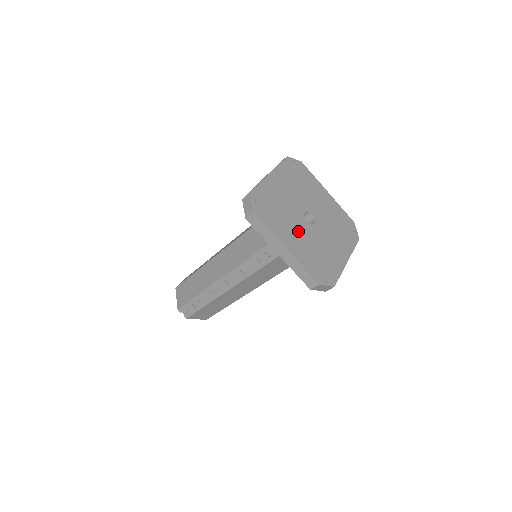
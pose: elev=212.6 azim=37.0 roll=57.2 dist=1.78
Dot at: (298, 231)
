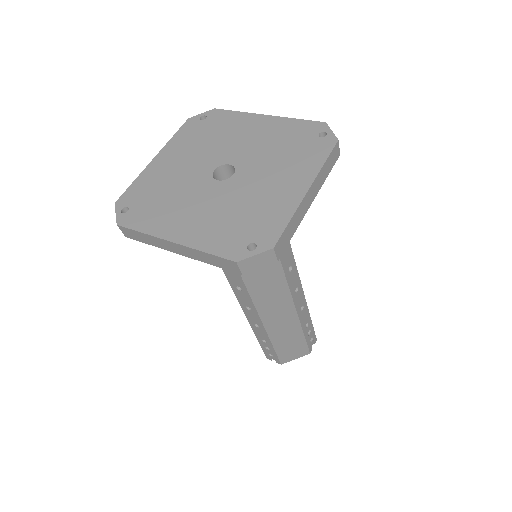
Dot at: (198, 204)
